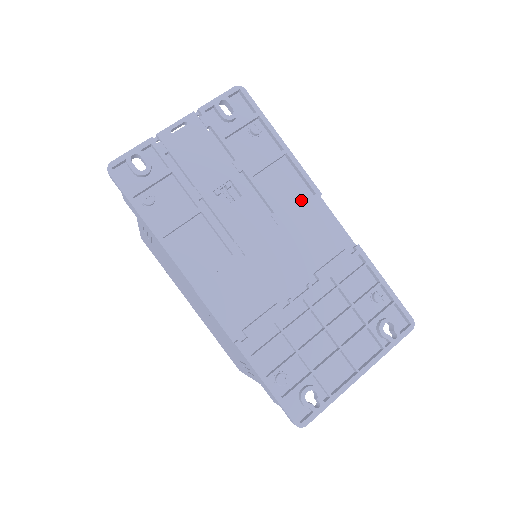
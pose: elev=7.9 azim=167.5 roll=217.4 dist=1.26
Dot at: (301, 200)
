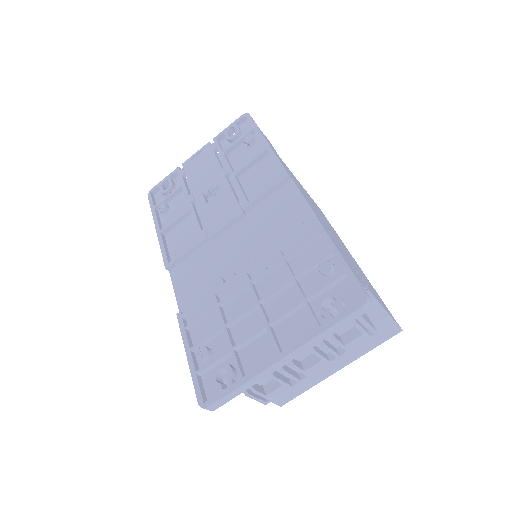
Dot at: occluded
